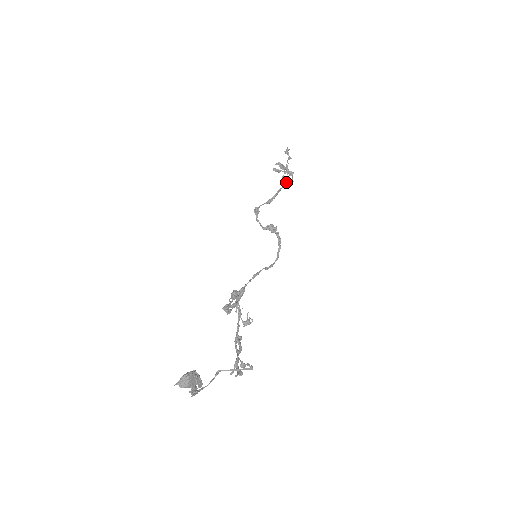
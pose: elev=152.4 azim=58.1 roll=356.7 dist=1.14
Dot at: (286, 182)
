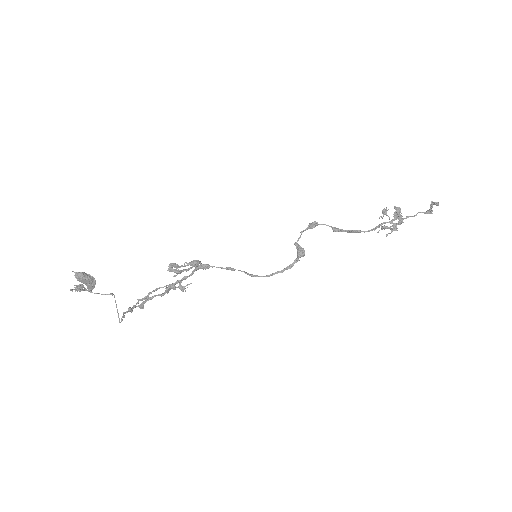
Dot at: occluded
